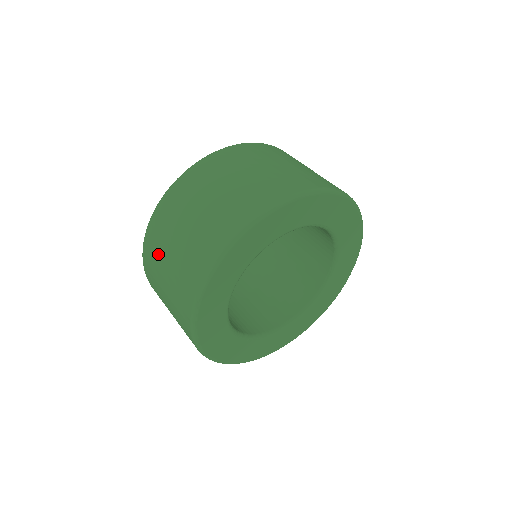
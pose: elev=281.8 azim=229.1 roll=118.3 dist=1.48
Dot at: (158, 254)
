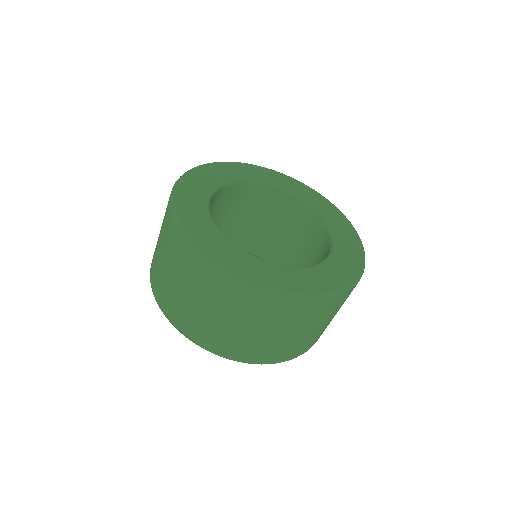
Dot at: (175, 300)
